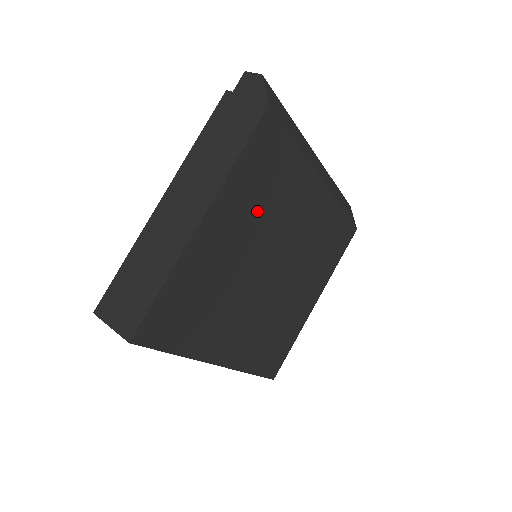
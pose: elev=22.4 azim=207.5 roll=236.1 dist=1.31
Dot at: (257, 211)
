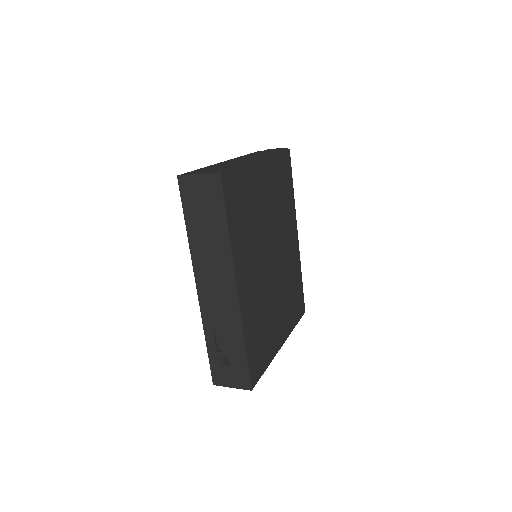
Dot at: (276, 198)
